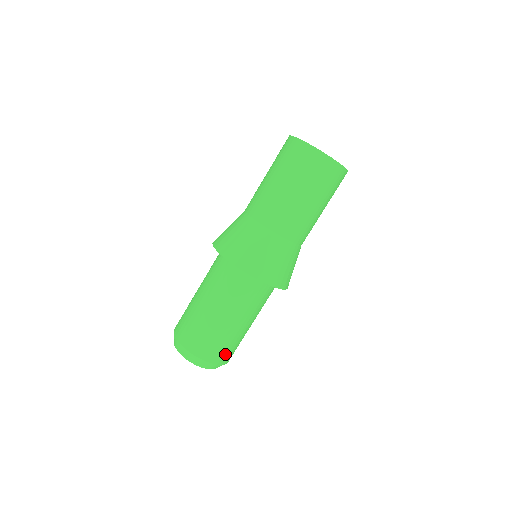
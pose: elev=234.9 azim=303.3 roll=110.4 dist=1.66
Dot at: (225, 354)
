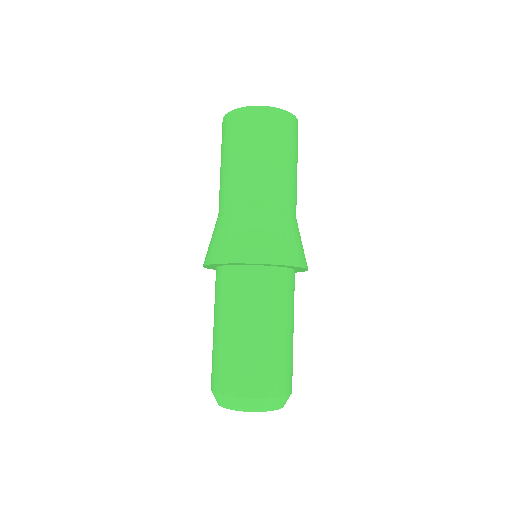
Dot at: (279, 380)
